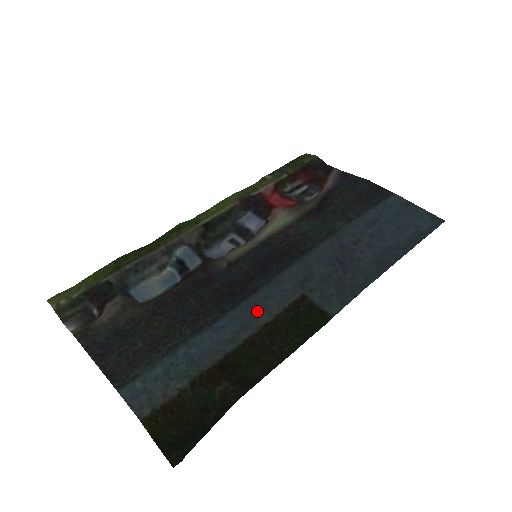
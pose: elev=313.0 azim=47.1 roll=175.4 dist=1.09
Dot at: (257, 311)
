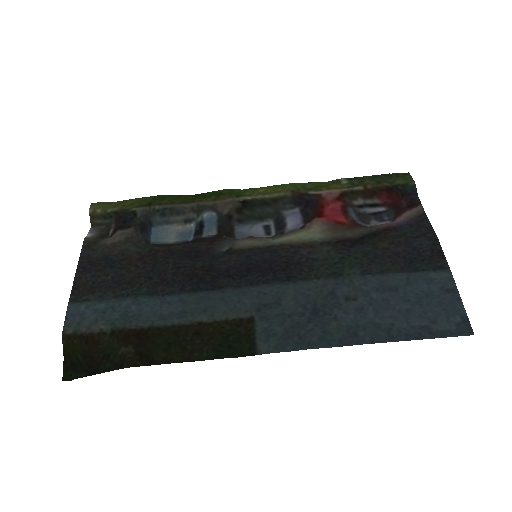
Dot at: (205, 307)
